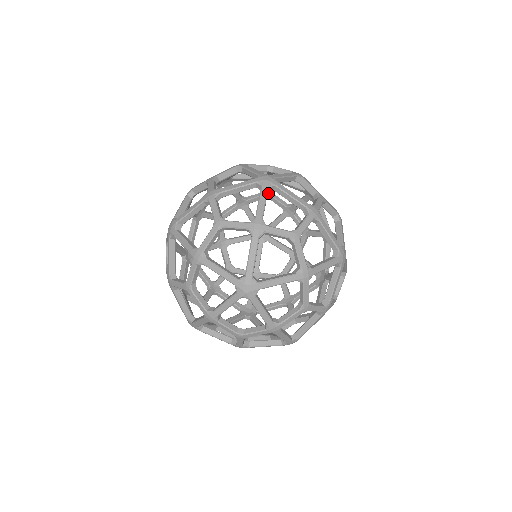
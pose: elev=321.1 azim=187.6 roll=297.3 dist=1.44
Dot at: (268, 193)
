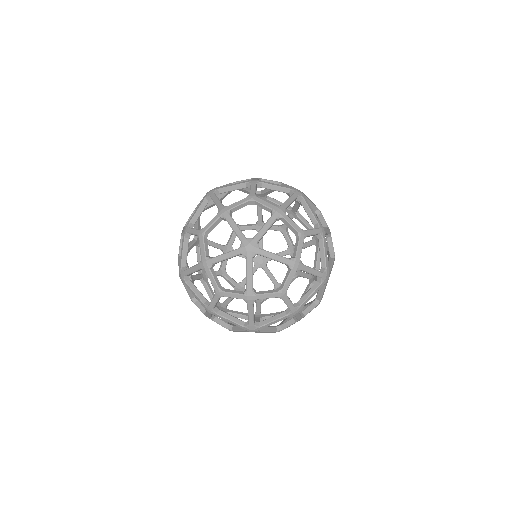
Dot at: occluded
